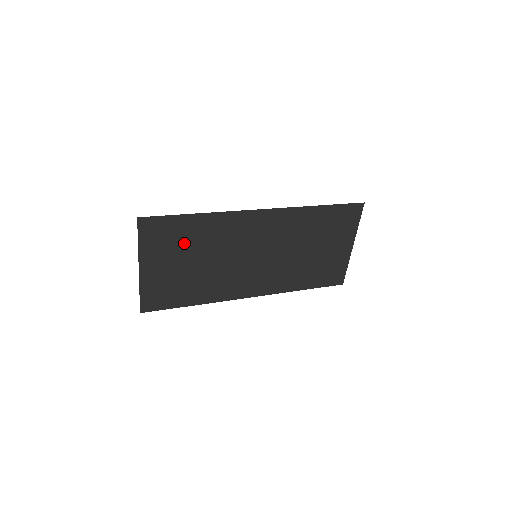
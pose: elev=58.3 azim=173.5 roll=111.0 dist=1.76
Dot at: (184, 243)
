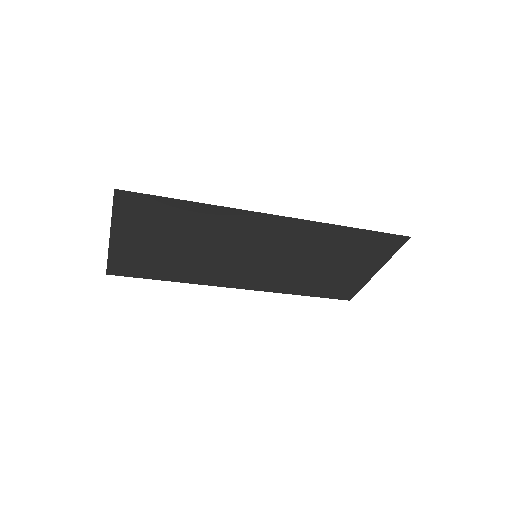
Dot at: (170, 226)
